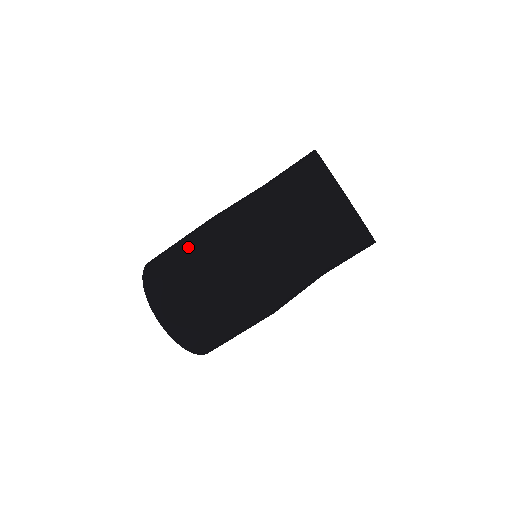
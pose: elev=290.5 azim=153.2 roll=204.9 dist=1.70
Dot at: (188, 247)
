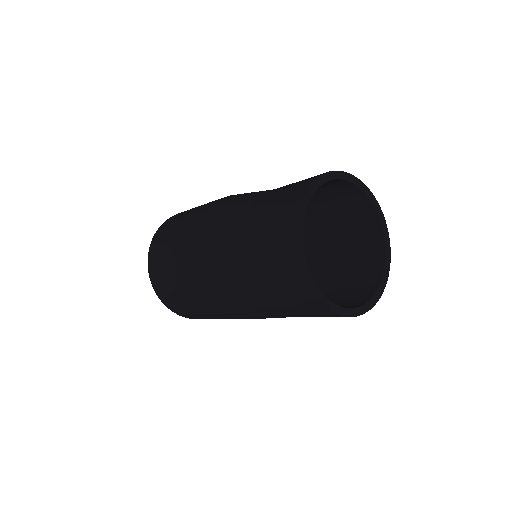
Dot at: (178, 265)
